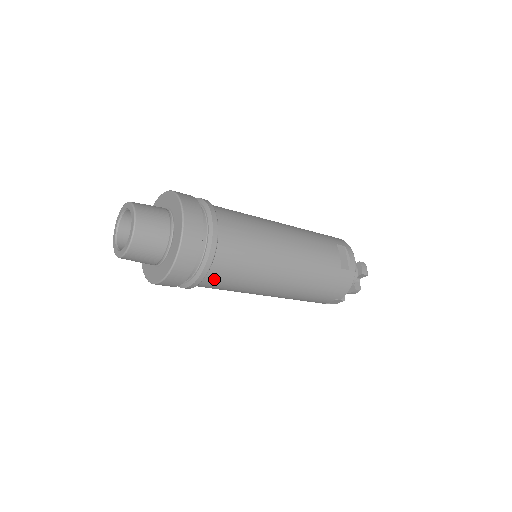
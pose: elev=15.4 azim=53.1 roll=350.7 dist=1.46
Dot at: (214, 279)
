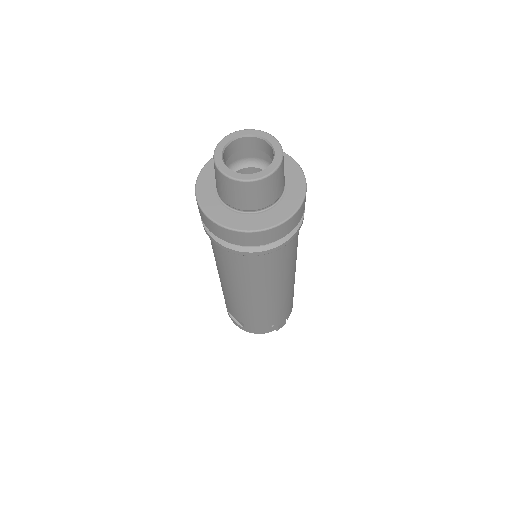
Dot at: (293, 240)
